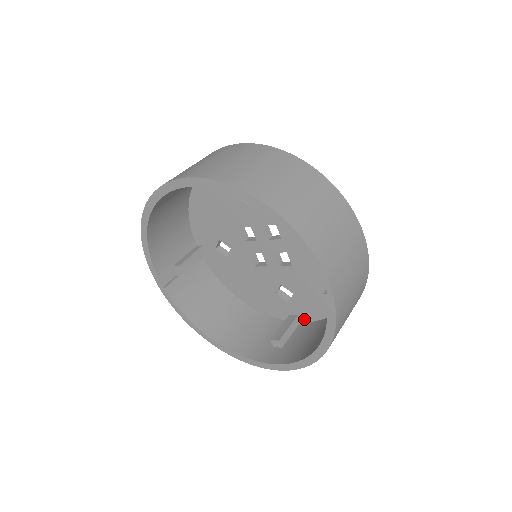
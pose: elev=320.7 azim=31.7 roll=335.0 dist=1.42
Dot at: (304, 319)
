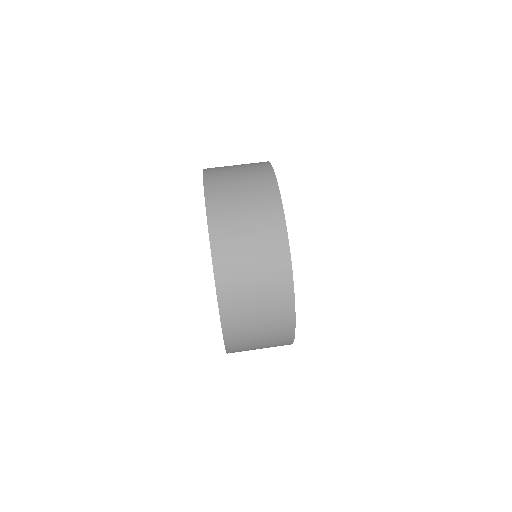
Dot at: occluded
